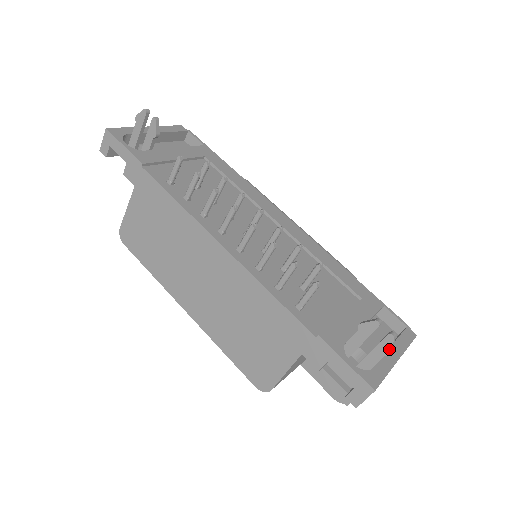
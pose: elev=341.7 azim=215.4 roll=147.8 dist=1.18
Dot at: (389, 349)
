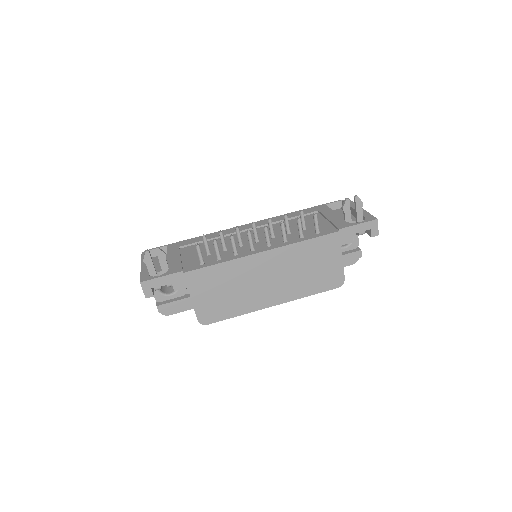
Dot at: (361, 203)
